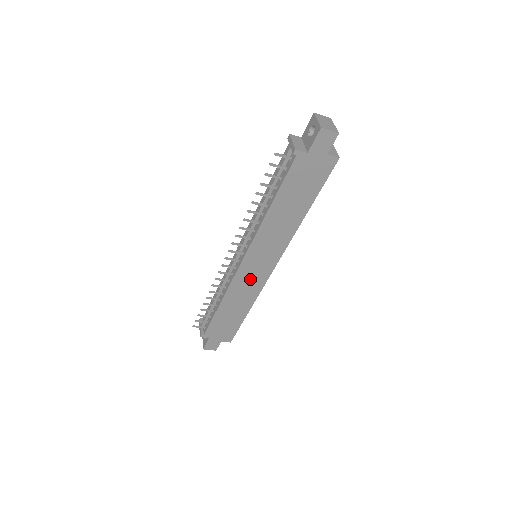
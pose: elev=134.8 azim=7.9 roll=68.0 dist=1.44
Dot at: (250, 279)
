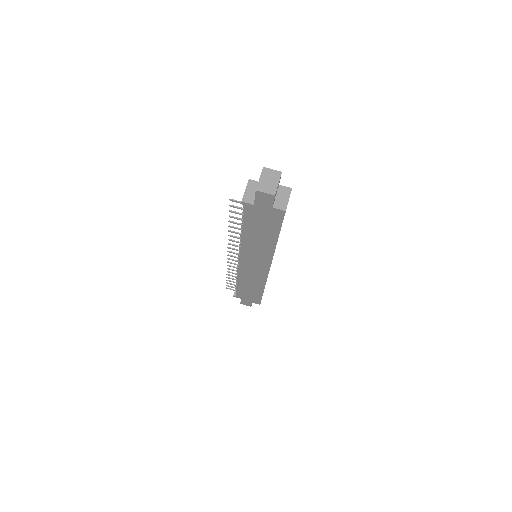
Dot at: (253, 272)
